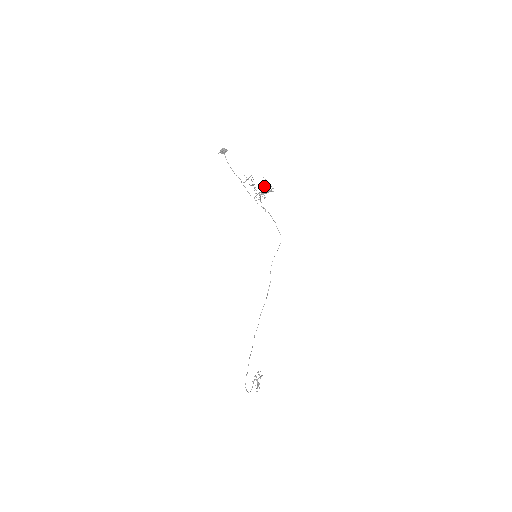
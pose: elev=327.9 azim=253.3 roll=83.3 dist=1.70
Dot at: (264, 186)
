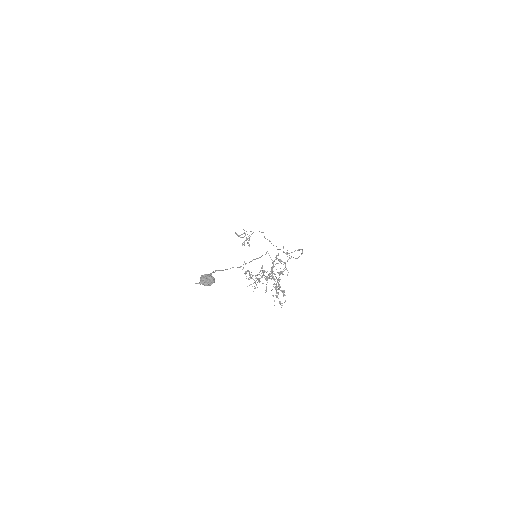
Dot at: (279, 277)
